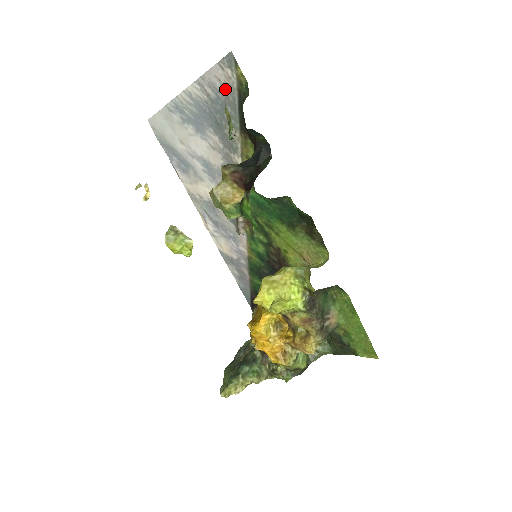
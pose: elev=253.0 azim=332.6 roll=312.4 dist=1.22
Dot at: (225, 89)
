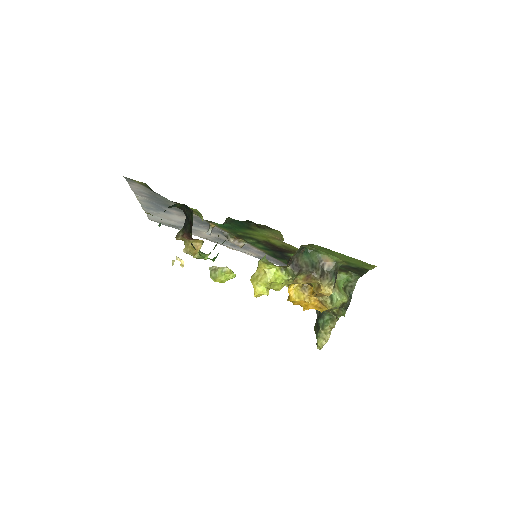
Dot at: (145, 191)
